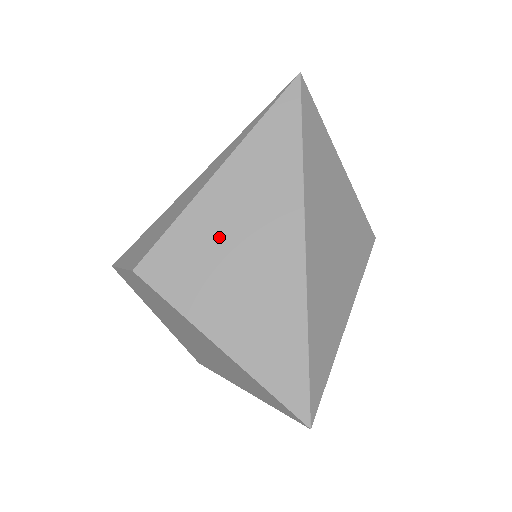
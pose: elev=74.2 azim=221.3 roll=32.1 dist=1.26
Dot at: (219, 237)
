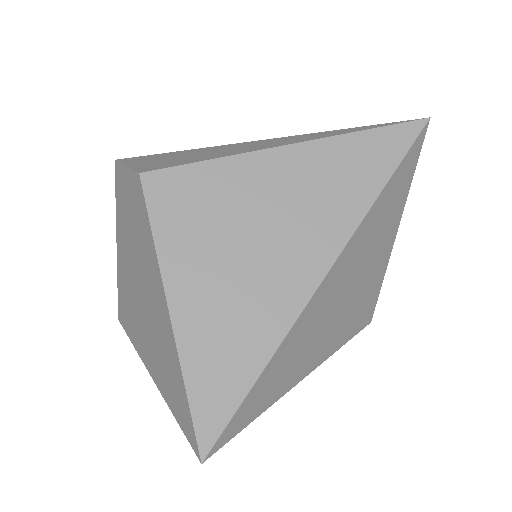
Dot at: (249, 205)
